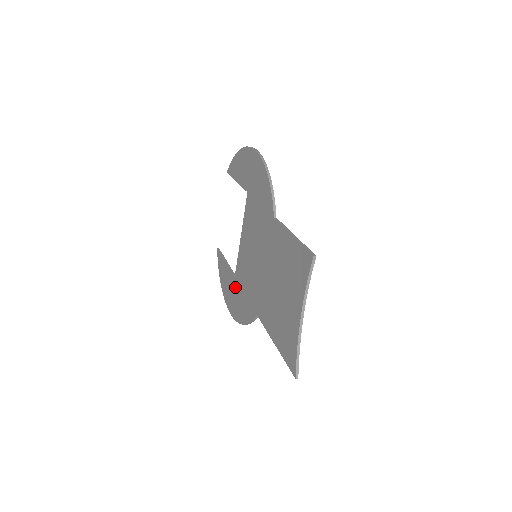
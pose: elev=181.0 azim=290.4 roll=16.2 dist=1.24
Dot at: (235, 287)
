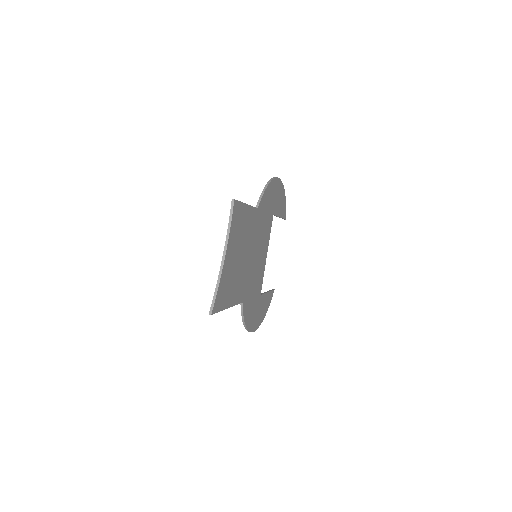
Dot at: occluded
